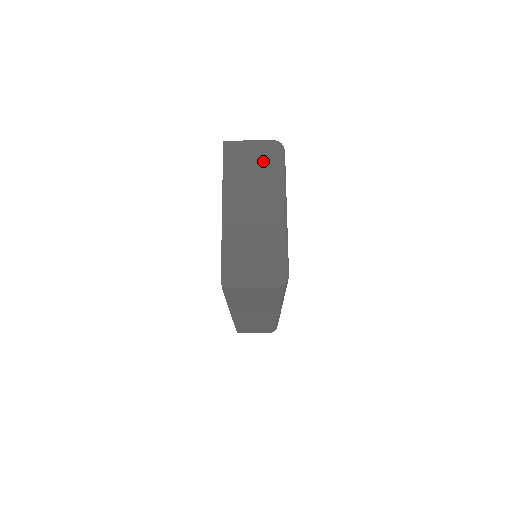
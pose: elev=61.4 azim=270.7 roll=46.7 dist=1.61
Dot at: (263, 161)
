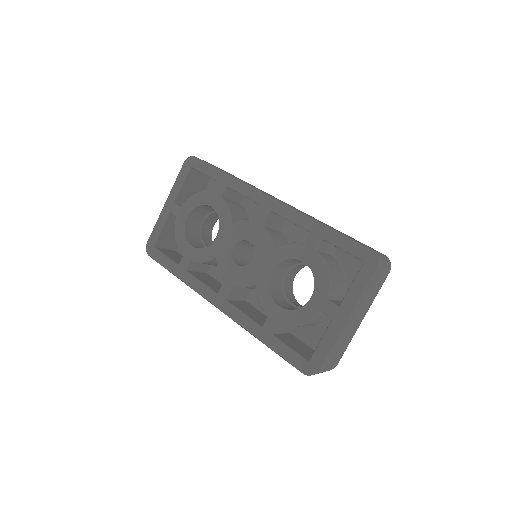
Dot at: (380, 284)
